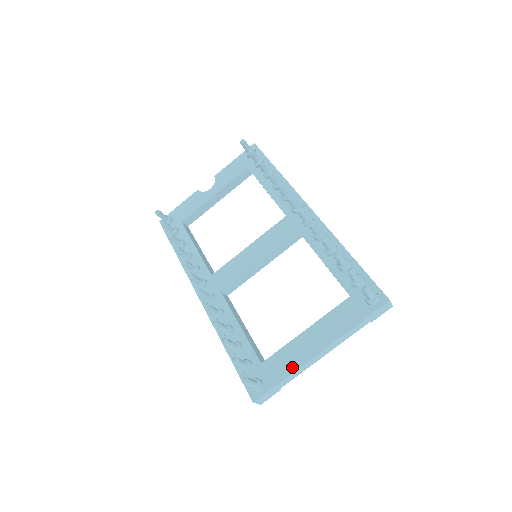
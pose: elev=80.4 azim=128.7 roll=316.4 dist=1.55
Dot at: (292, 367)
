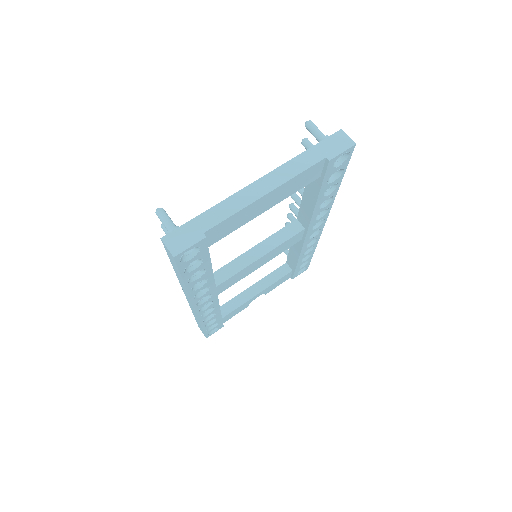
Dot at: (222, 204)
